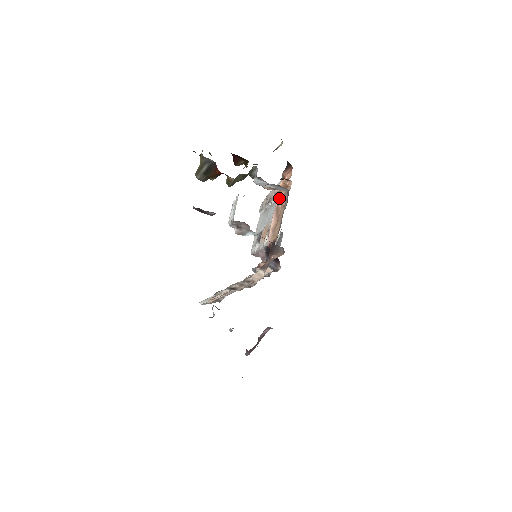
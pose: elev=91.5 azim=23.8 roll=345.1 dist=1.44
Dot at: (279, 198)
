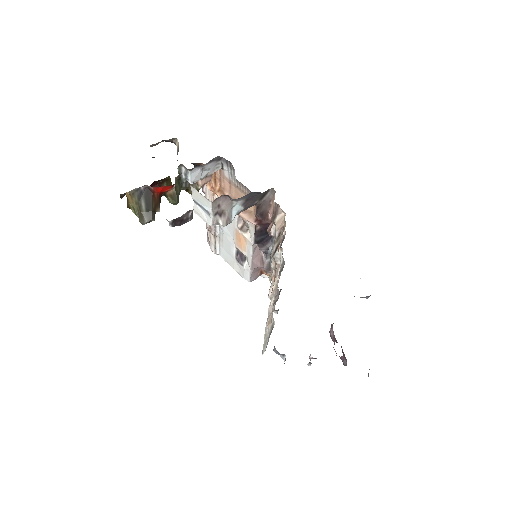
Dot at: (220, 194)
